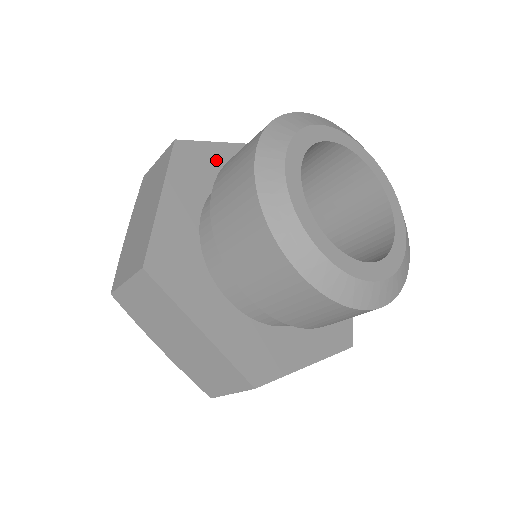
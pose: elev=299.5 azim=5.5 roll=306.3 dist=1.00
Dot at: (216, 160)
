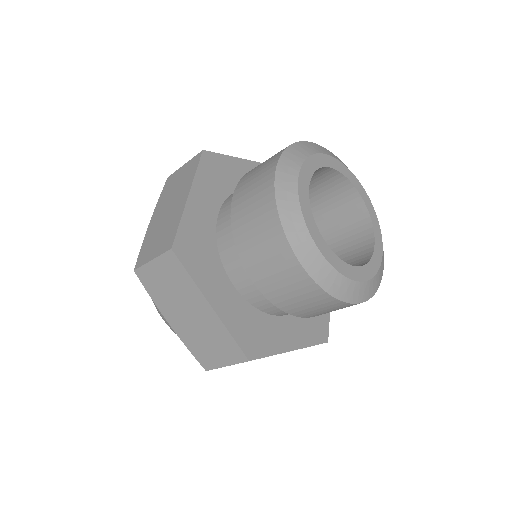
Dot at: (233, 172)
